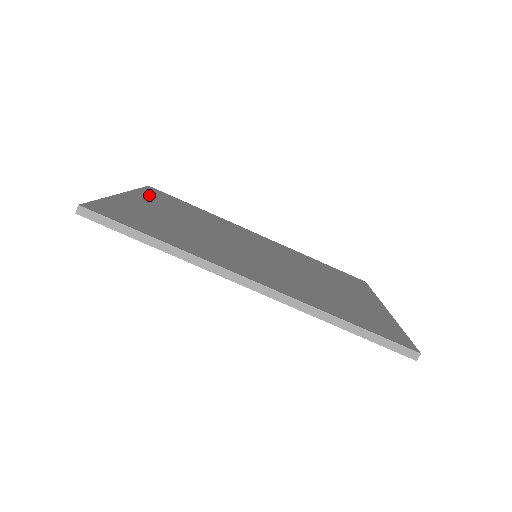
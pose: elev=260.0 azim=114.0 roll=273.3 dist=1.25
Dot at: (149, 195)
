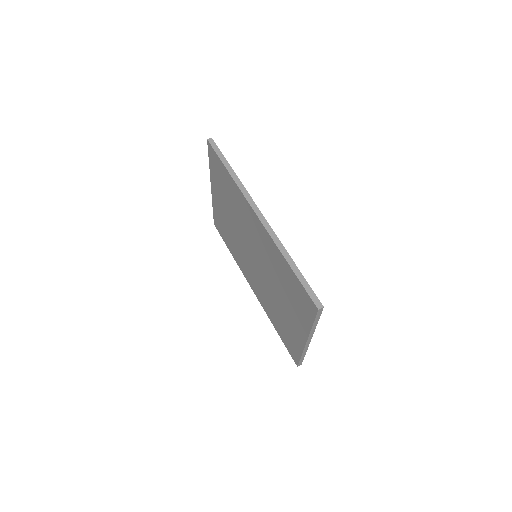
Dot at: occluded
